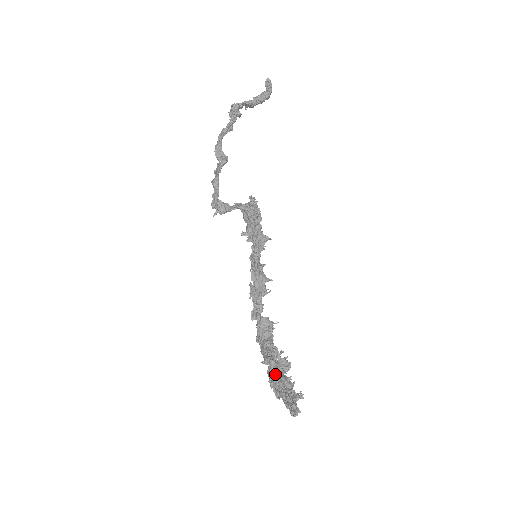
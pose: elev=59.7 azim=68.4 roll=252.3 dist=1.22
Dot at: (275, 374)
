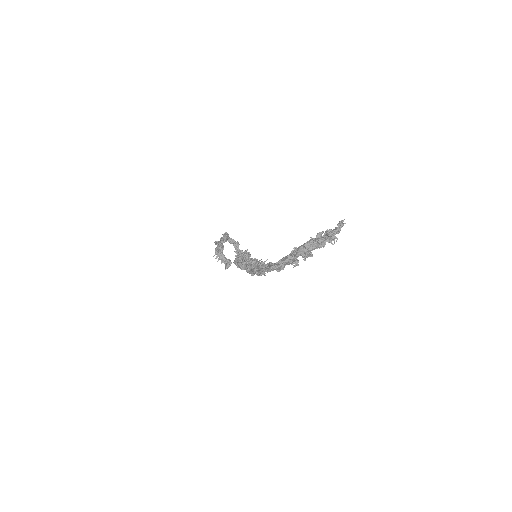
Dot at: occluded
